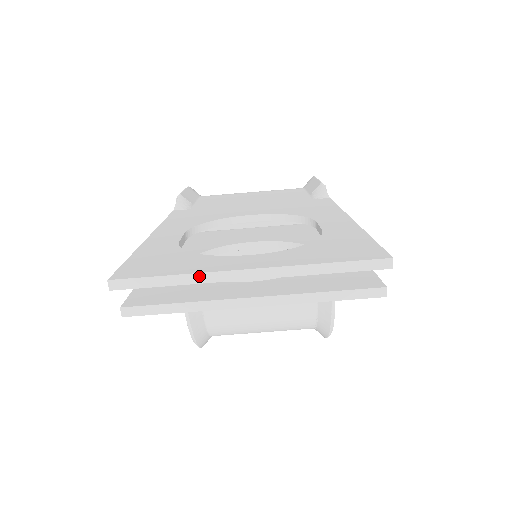
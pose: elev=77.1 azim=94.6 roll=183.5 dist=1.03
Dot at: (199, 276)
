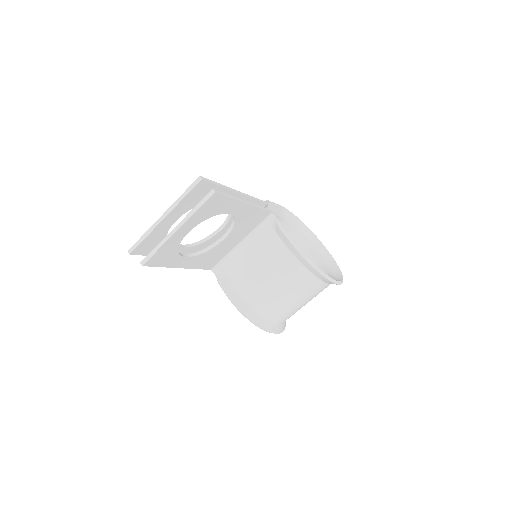
Dot at: (150, 229)
